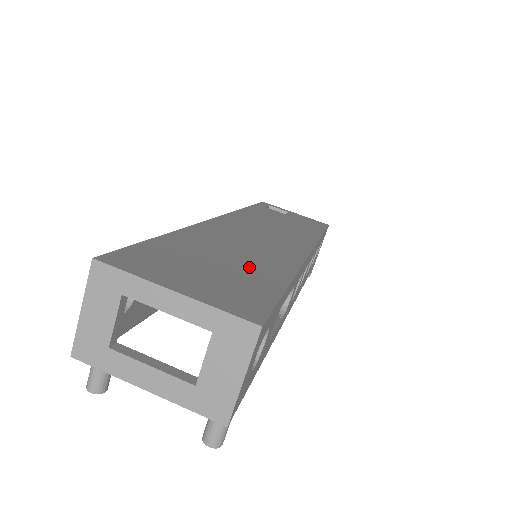
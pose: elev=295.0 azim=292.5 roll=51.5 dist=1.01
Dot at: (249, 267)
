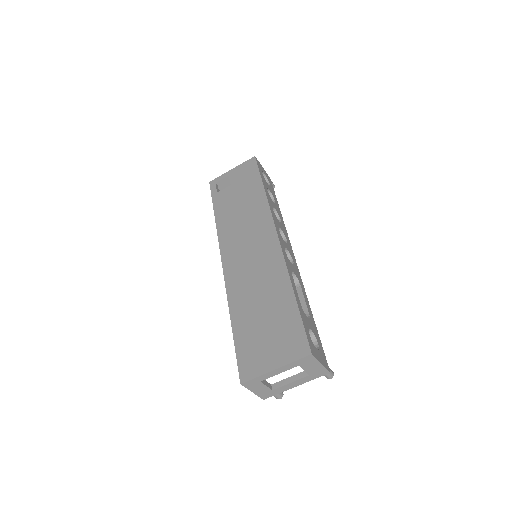
Dot at: (274, 306)
